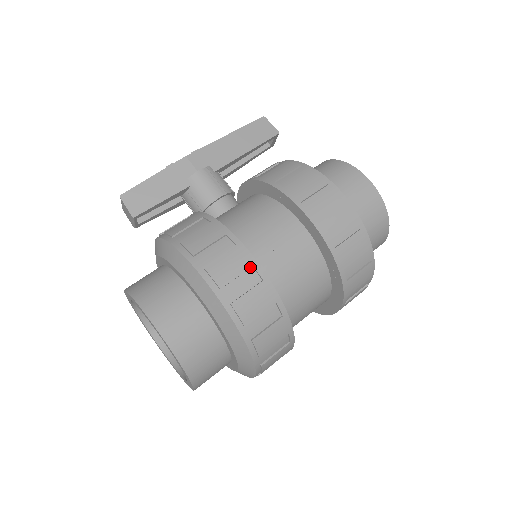
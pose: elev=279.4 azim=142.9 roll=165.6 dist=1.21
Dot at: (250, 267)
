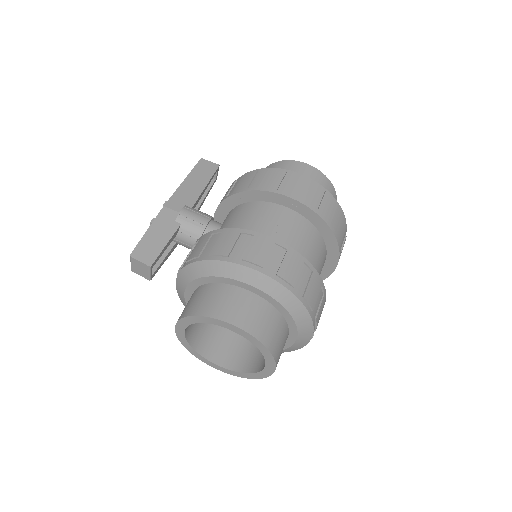
Dot at: (273, 244)
